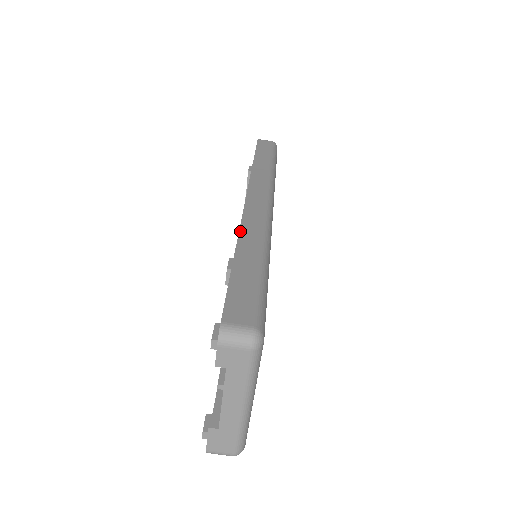
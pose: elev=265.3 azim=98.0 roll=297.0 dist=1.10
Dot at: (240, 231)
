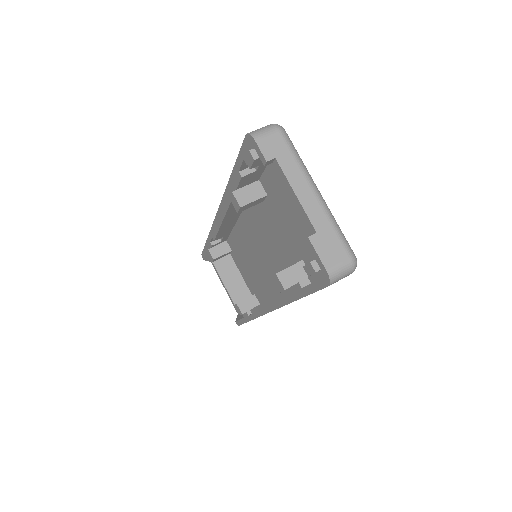
Dot at: (224, 193)
